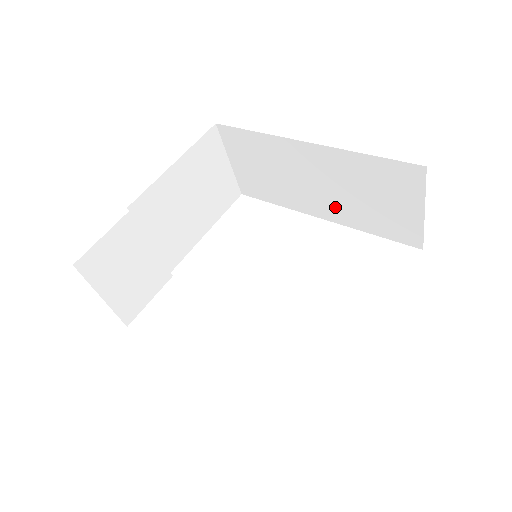
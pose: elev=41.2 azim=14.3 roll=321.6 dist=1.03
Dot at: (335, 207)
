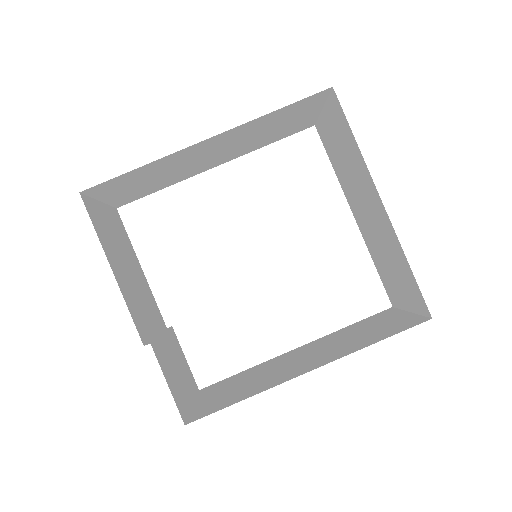
Dot at: (233, 153)
